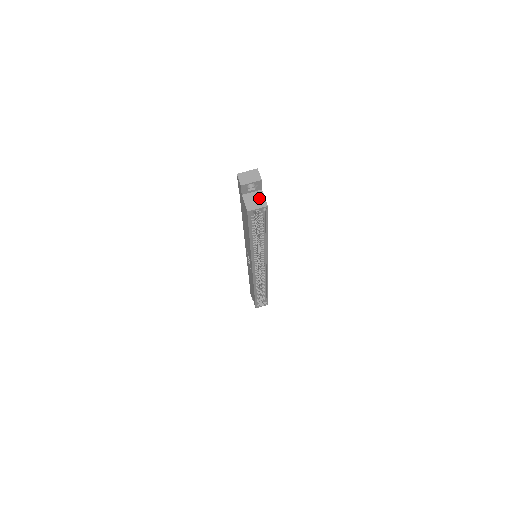
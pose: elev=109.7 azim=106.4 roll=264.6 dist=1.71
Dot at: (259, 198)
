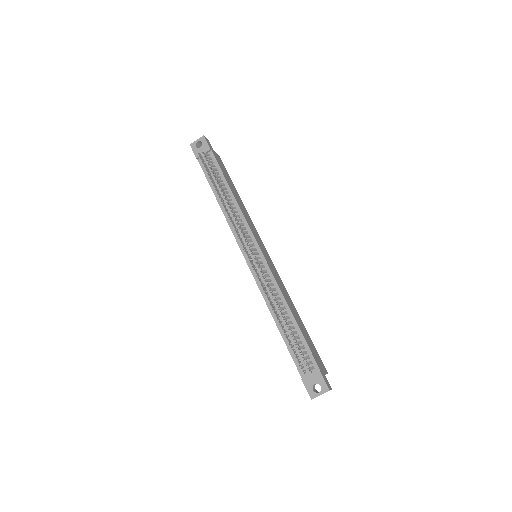
Dot at: occluded
